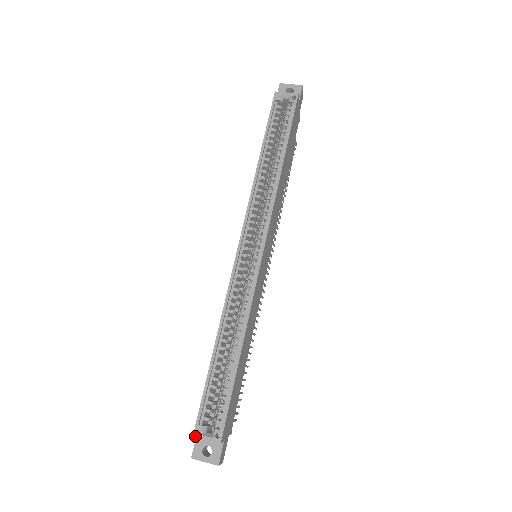
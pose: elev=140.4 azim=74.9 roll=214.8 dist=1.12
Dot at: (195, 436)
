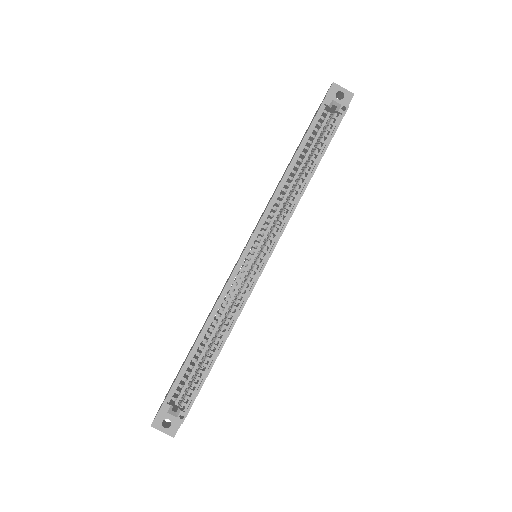
Dot at: (161, 412)
